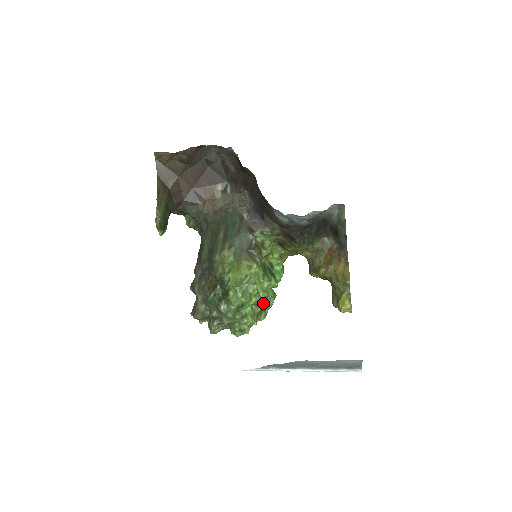
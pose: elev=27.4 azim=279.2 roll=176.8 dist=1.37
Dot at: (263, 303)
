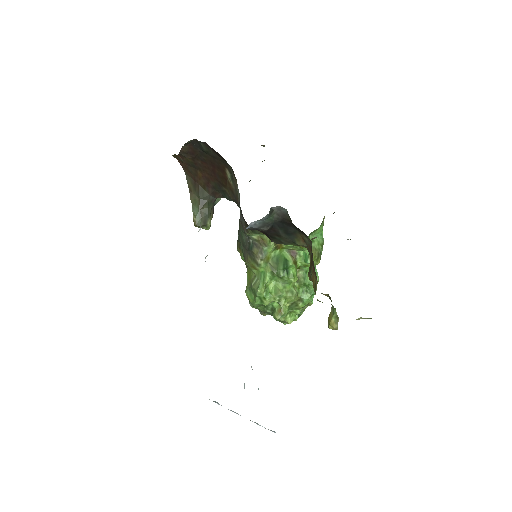
Dot at: (284, 300)
